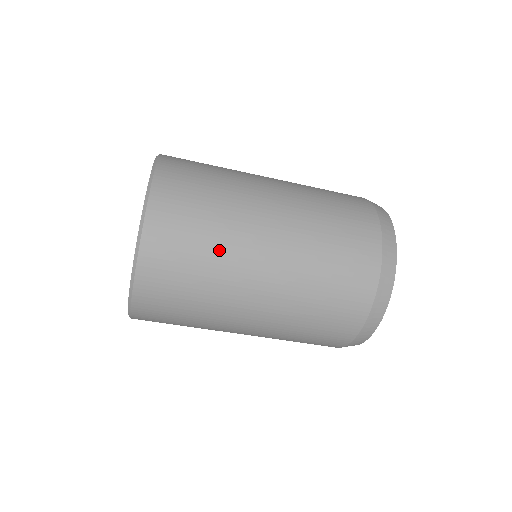
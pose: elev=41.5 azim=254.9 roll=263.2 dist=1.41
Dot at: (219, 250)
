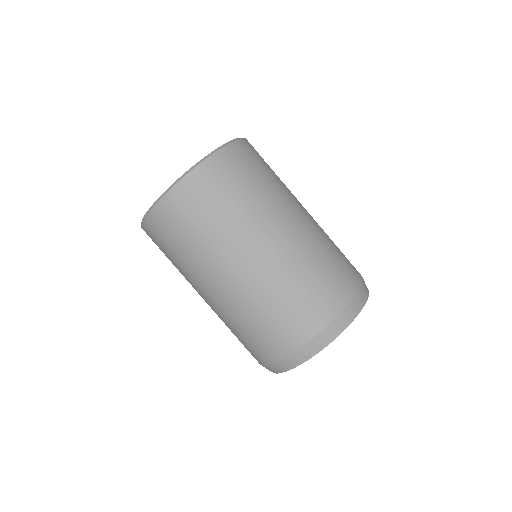
Dot at: (248, 206)
